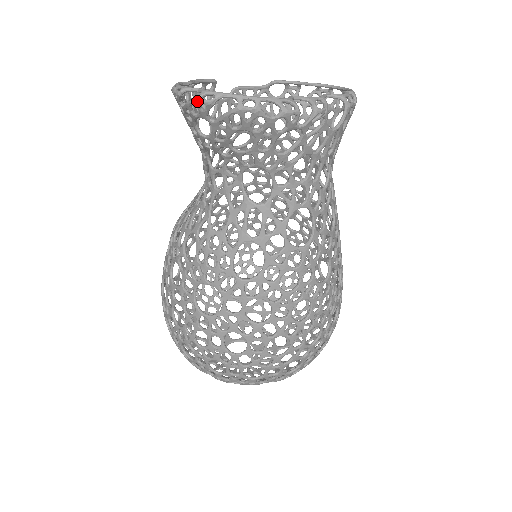
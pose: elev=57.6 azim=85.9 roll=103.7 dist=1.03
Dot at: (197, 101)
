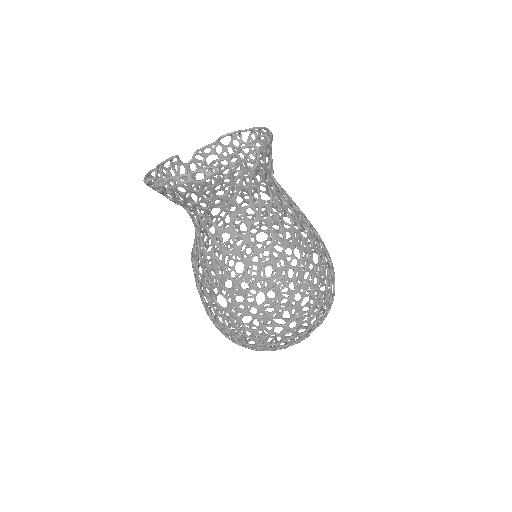
Dot at: (155, 186)
